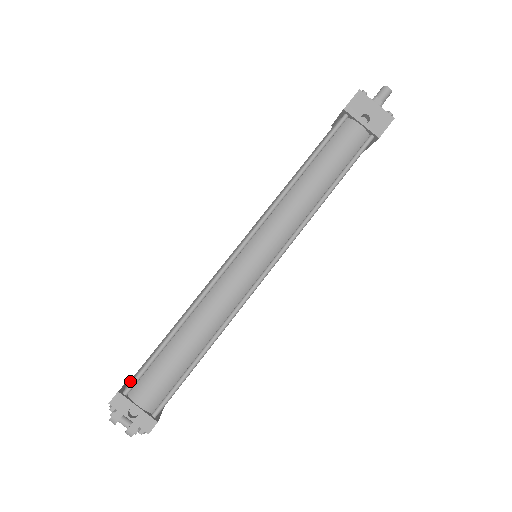
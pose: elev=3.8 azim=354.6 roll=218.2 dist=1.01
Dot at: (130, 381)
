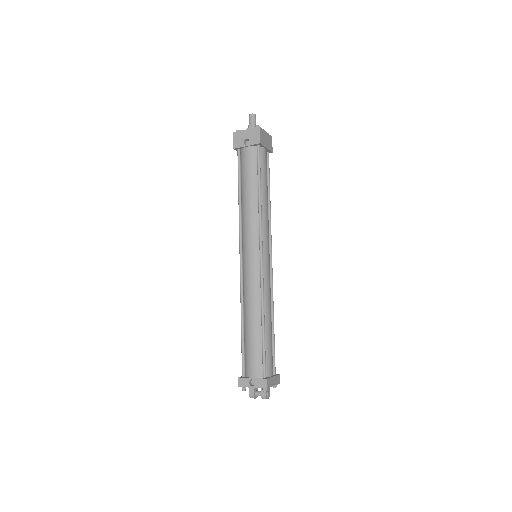
Dot at: occluded
